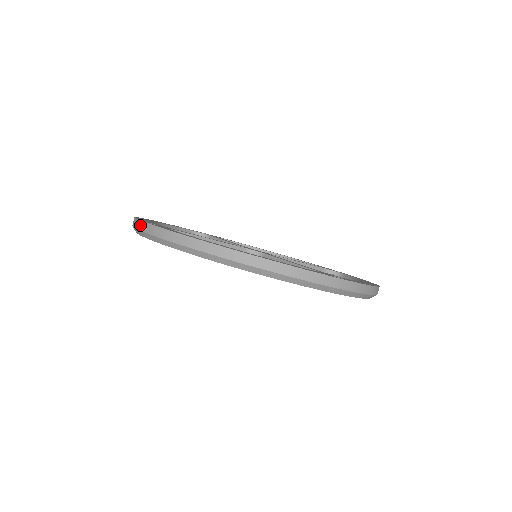
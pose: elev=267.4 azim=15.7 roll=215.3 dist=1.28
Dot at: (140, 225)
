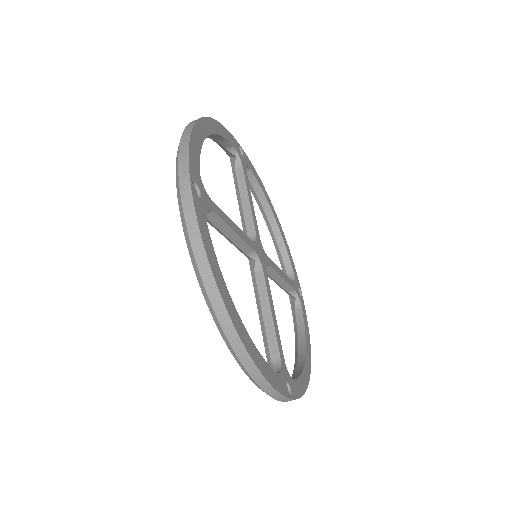
Dot at: (185, 182)
